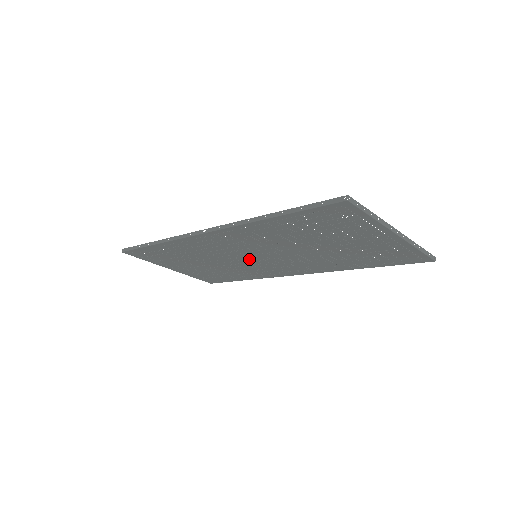
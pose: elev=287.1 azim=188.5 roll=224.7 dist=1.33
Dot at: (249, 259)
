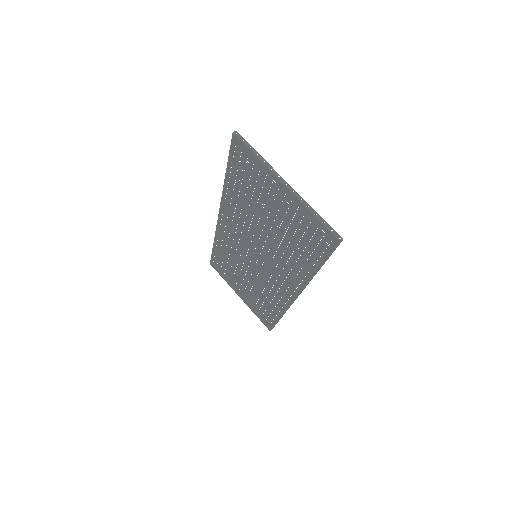
Dot at: (257, 264)
